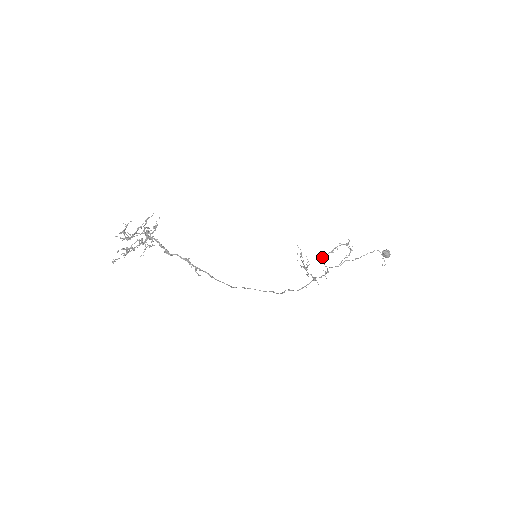
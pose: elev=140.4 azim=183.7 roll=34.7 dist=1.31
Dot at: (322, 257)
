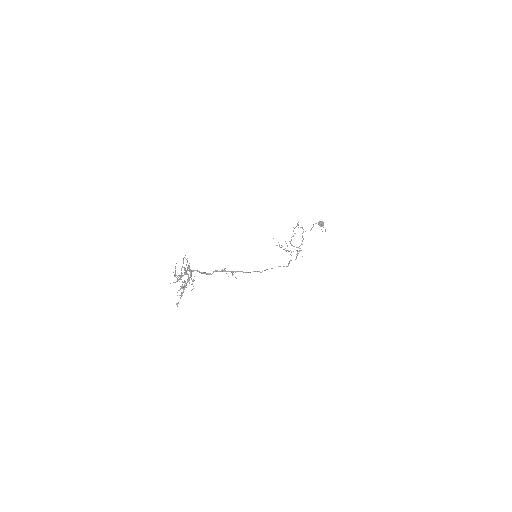
Dot at: (290, 242)
